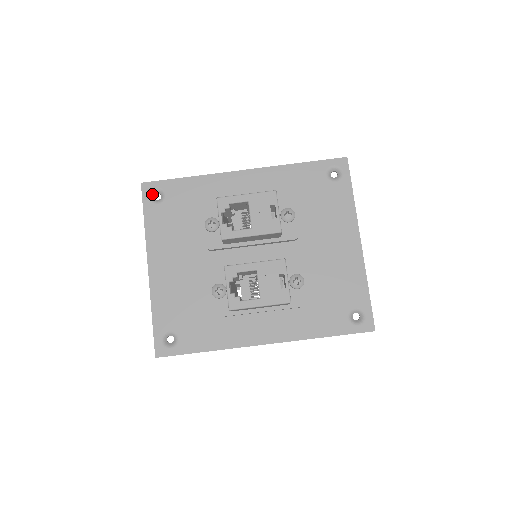
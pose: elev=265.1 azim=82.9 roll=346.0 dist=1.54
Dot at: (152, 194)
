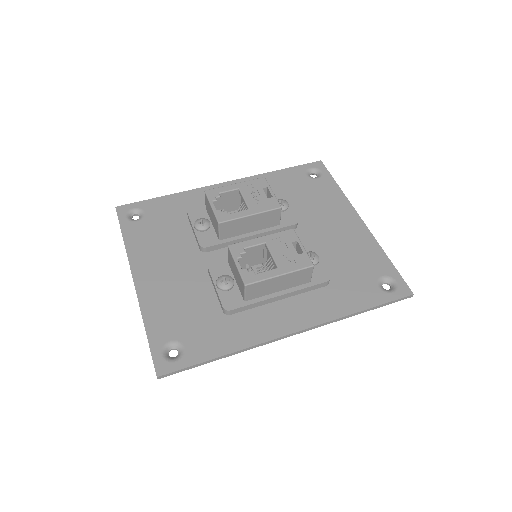
Dot at: (129, 215)
